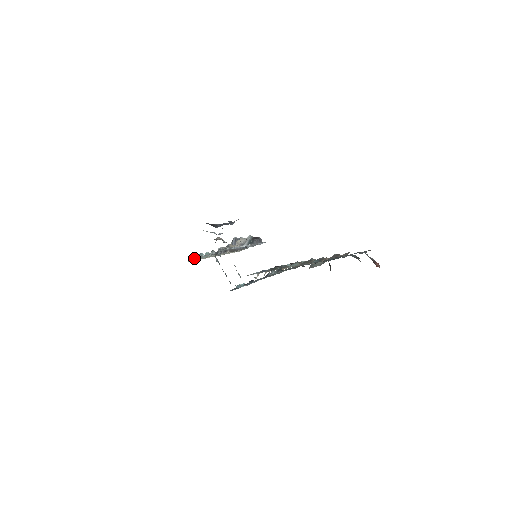
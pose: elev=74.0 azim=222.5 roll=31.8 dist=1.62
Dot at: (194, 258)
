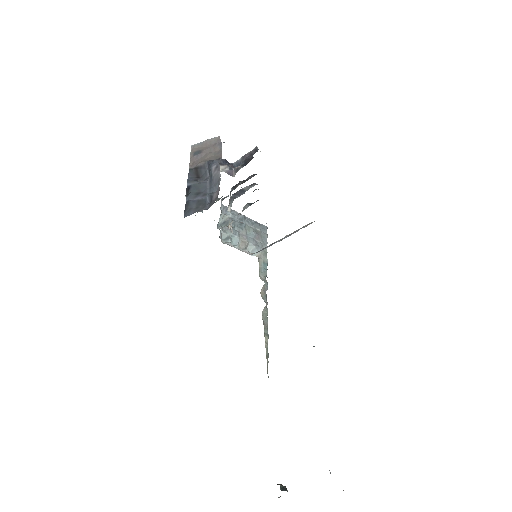
Dot at: occluded
